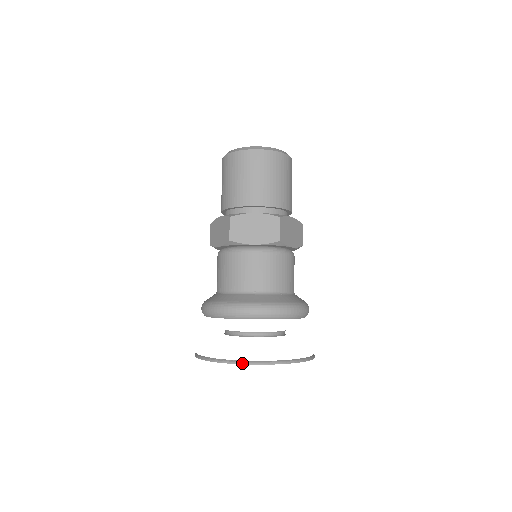
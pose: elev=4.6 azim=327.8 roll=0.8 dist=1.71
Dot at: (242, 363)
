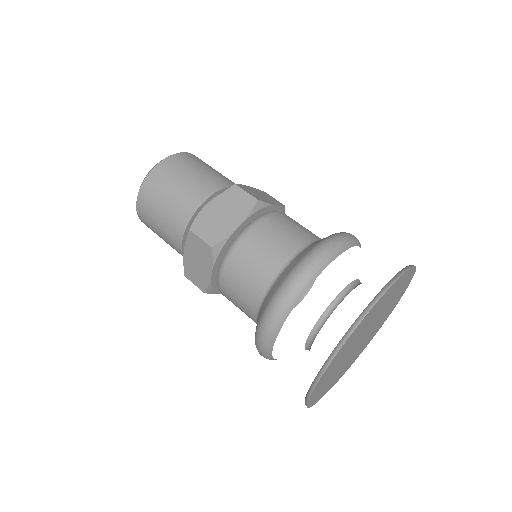
Dot at: (308, 397)
